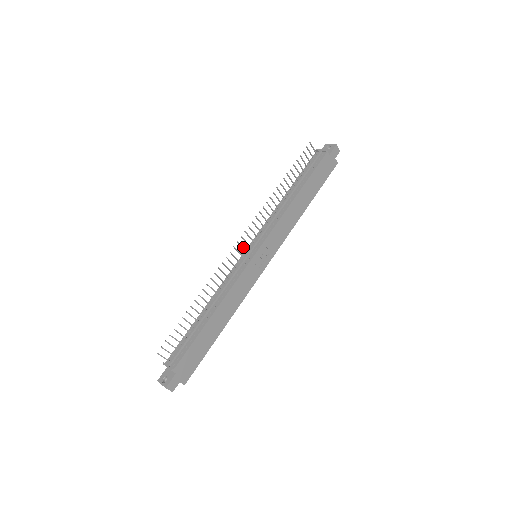
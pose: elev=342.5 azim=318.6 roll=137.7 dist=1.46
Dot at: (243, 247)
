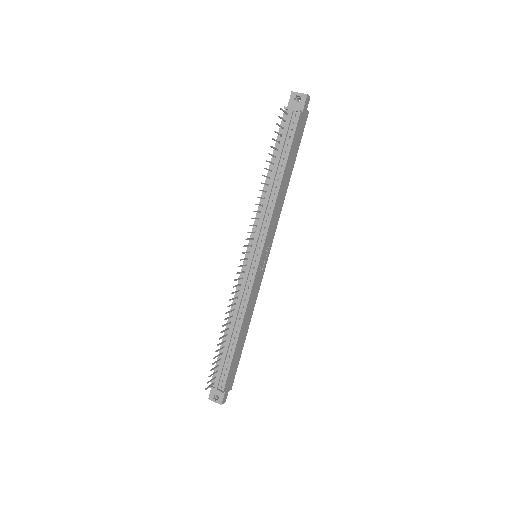
Dot at: (245, 259)
